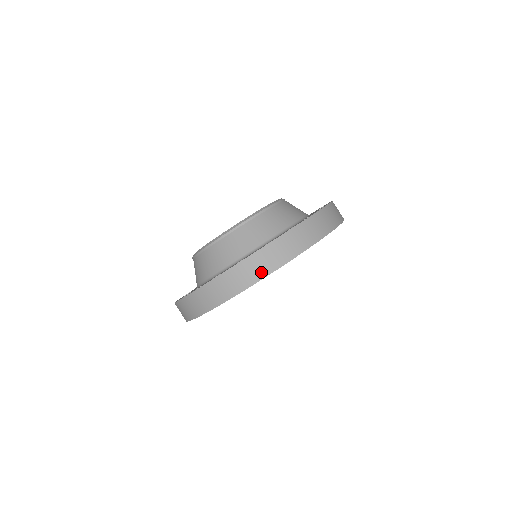
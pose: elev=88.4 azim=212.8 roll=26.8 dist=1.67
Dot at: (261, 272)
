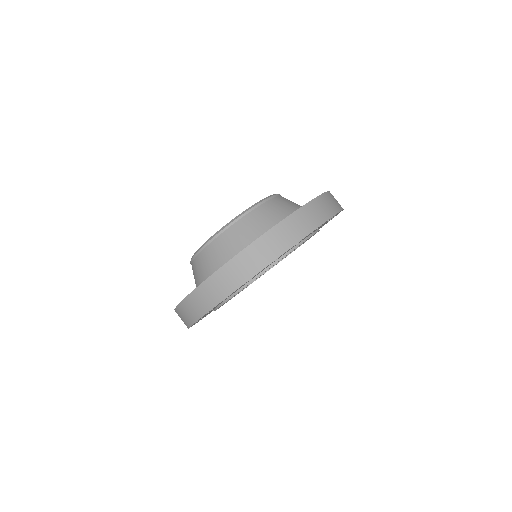
Dot at: (310, 225)
